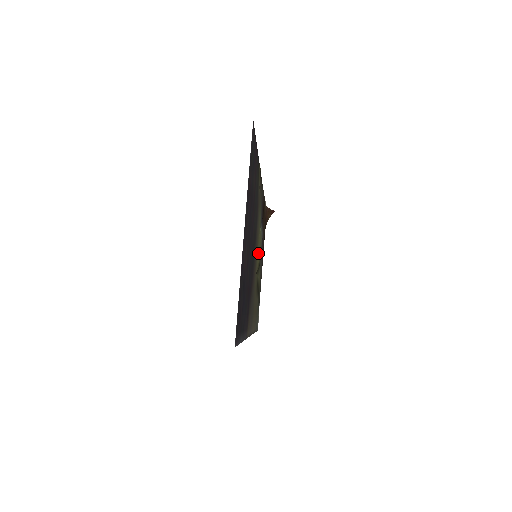
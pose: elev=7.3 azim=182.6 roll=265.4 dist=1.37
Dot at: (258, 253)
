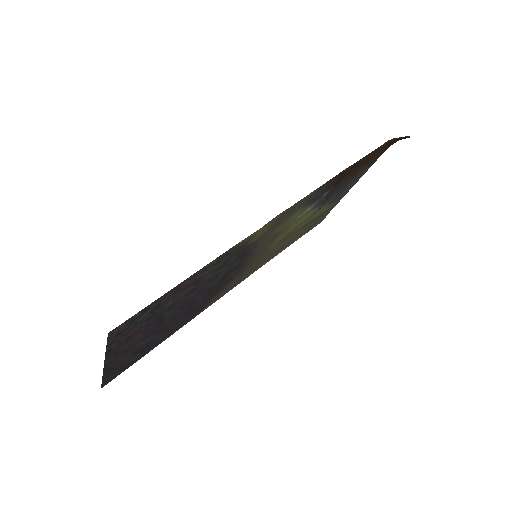
Dot at: (289, 229)
